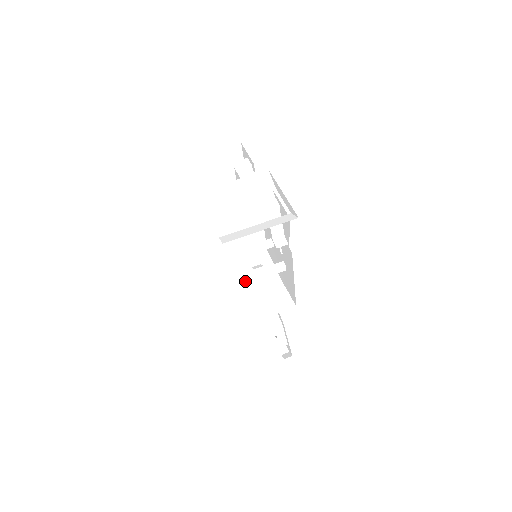
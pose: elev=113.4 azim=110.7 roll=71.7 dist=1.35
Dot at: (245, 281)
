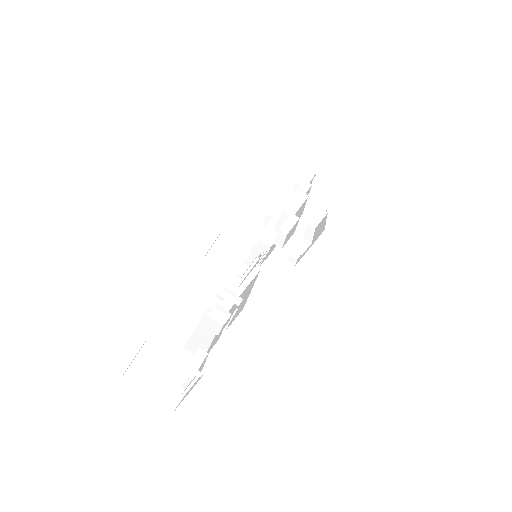
Dot at: occluded
